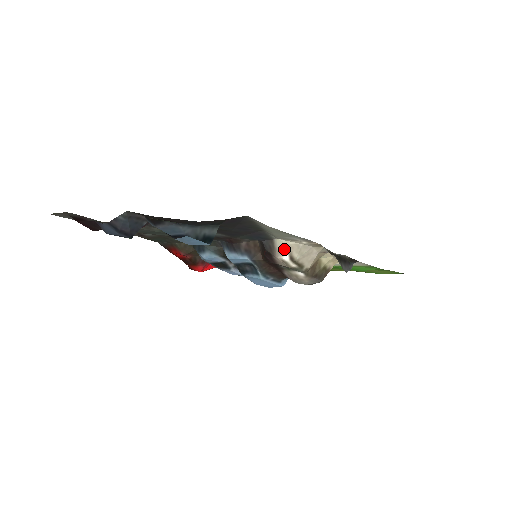
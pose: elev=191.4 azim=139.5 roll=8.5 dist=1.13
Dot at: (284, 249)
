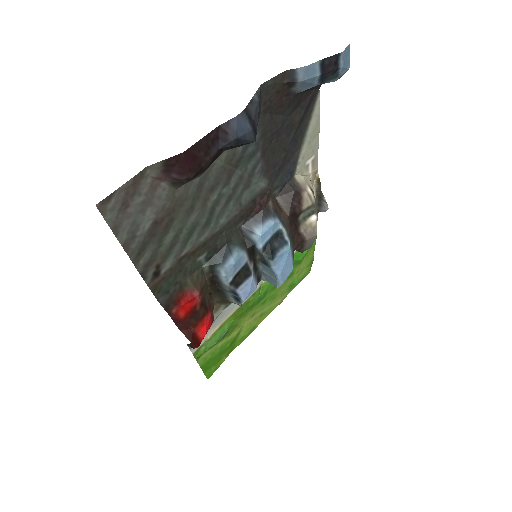
Dot at: (305, 181)
